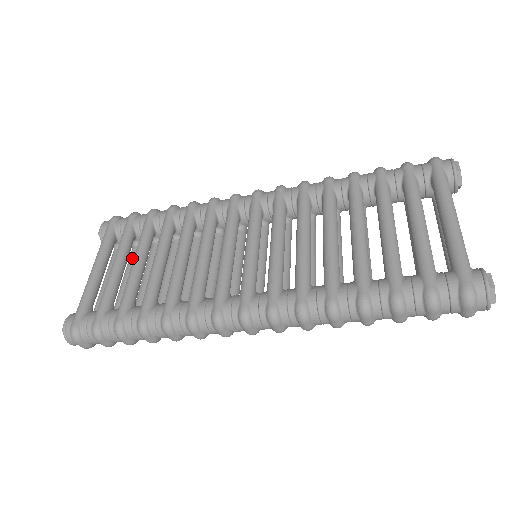
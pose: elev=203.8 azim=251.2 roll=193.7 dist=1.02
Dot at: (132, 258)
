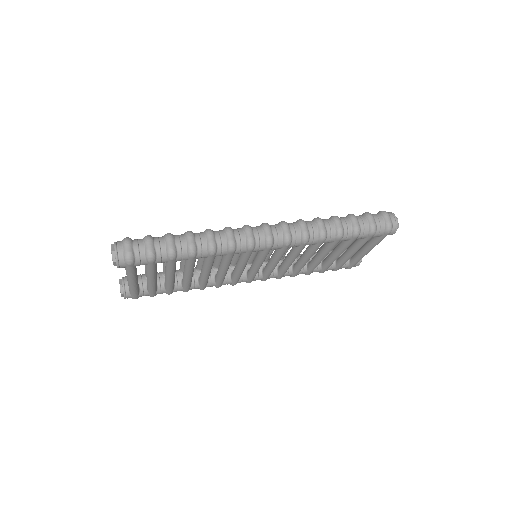
Dot at: occluded
